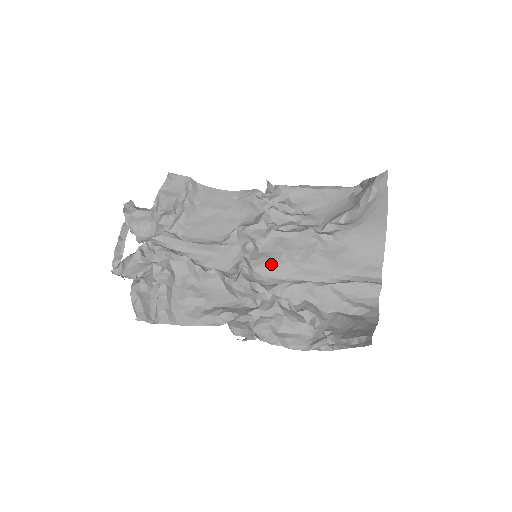
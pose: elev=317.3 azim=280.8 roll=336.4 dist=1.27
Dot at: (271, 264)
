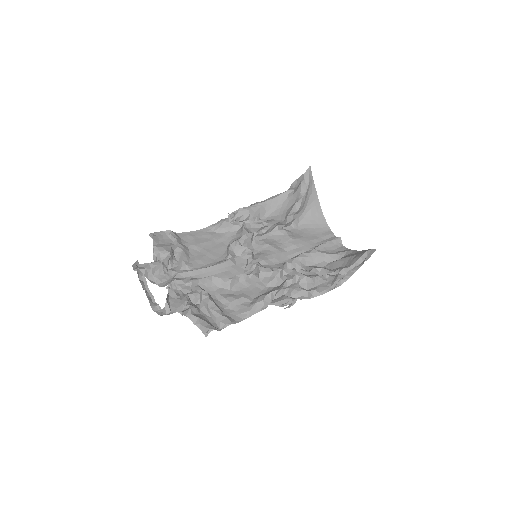
Dot at: (269, 256)
